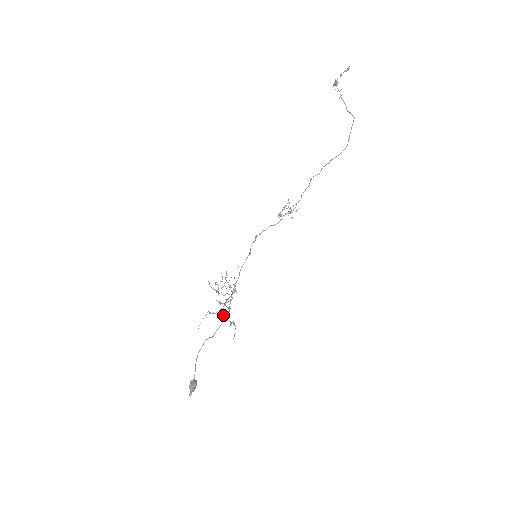
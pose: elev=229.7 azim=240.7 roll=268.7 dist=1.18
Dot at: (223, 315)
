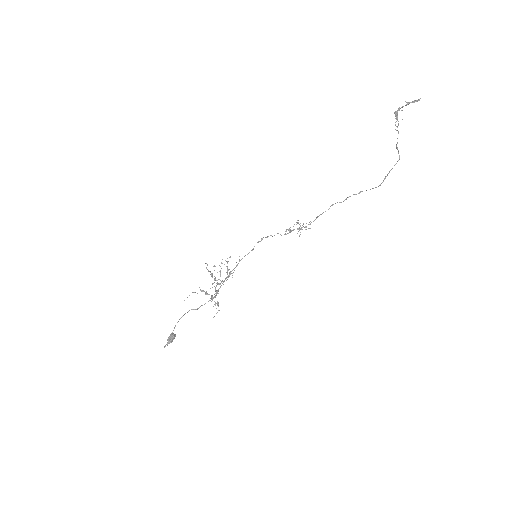
Dot at: (211, 295)
